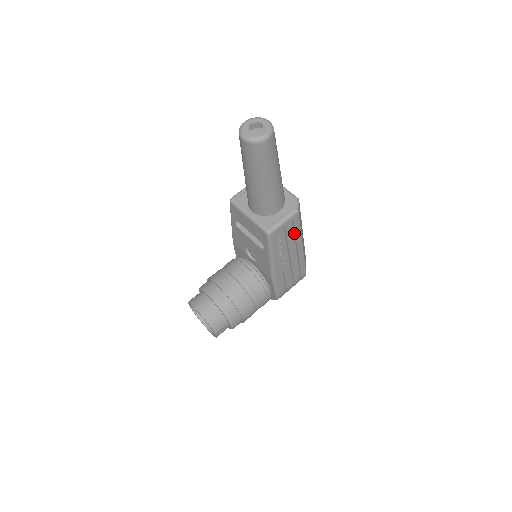
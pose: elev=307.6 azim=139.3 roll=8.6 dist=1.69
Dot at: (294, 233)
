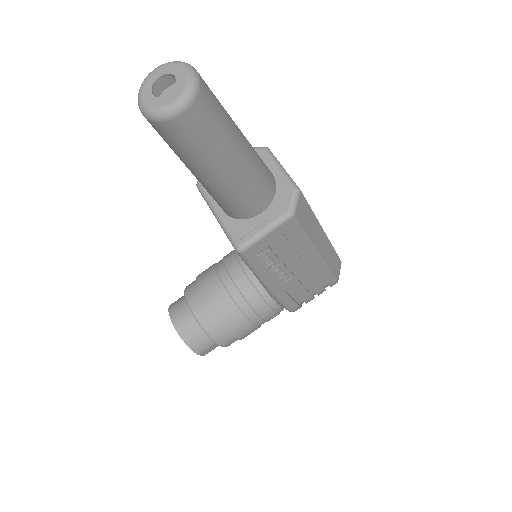
Dot at: (296, 241)
